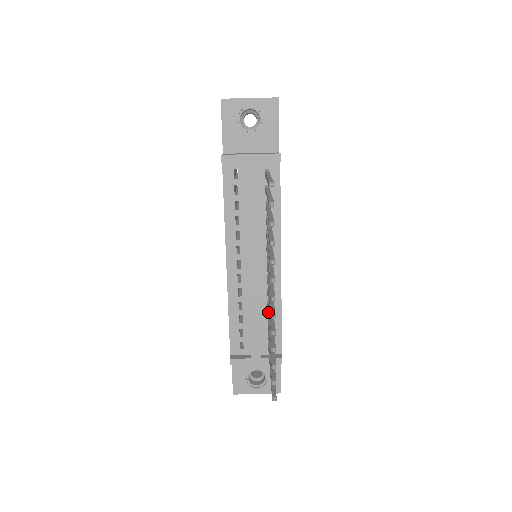
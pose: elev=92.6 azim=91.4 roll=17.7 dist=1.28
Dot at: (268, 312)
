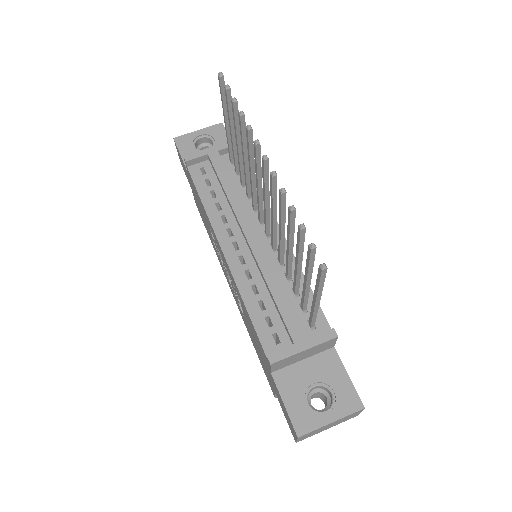
Dot at: (286, 262)
